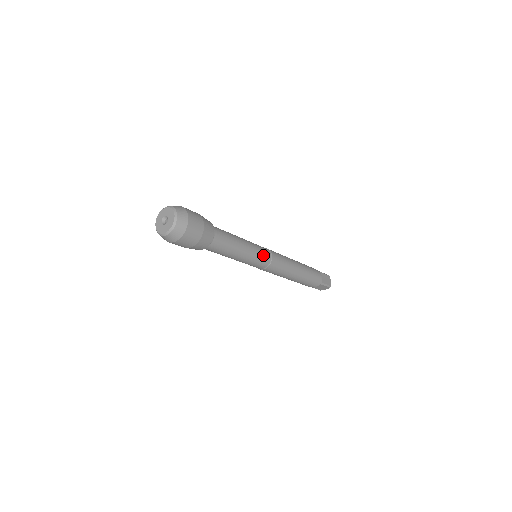
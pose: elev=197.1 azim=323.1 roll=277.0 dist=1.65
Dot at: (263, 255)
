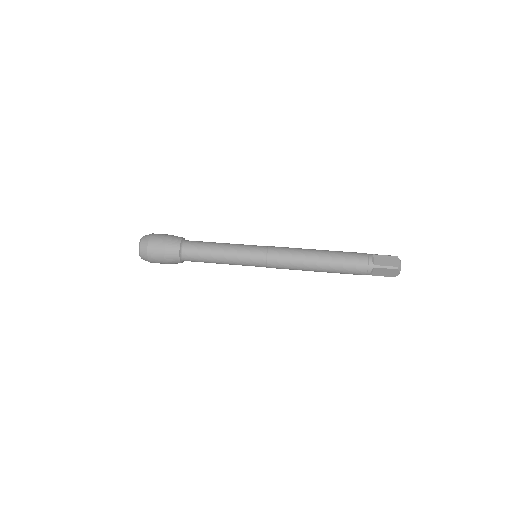
Dot at: (253, 265)
